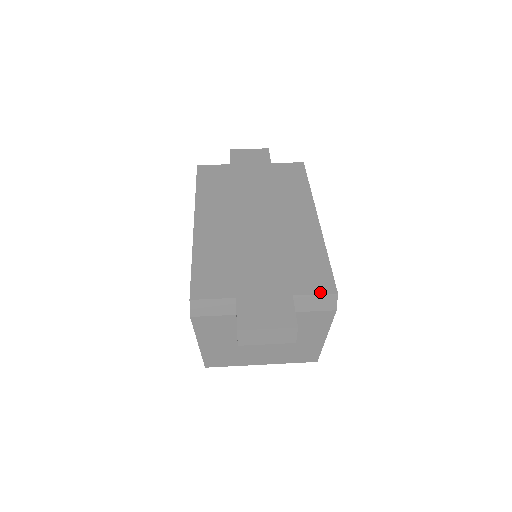
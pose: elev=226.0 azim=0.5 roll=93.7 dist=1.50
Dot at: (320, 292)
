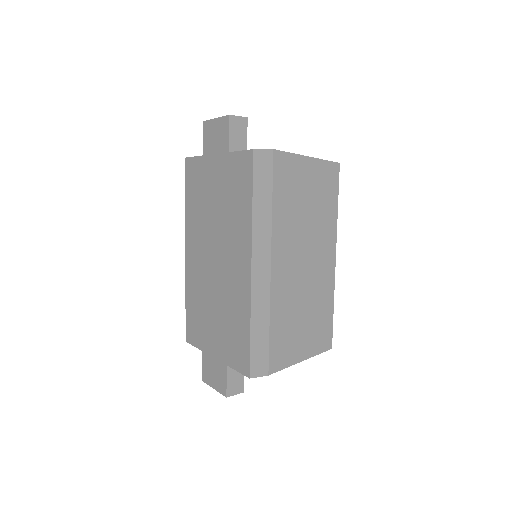
Dot at: (240, 371)
